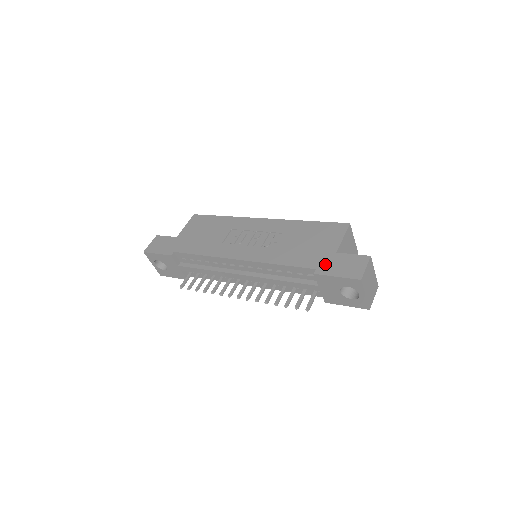
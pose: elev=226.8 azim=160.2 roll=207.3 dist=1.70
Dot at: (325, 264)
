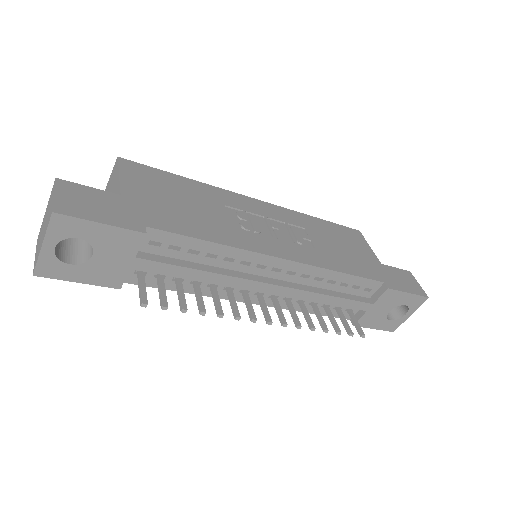
Dot at: (386, 277)
